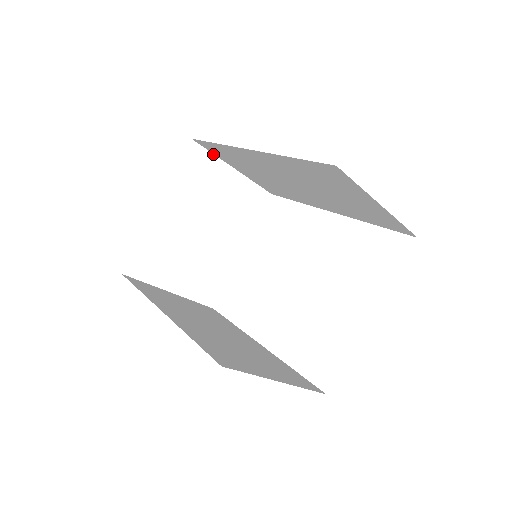
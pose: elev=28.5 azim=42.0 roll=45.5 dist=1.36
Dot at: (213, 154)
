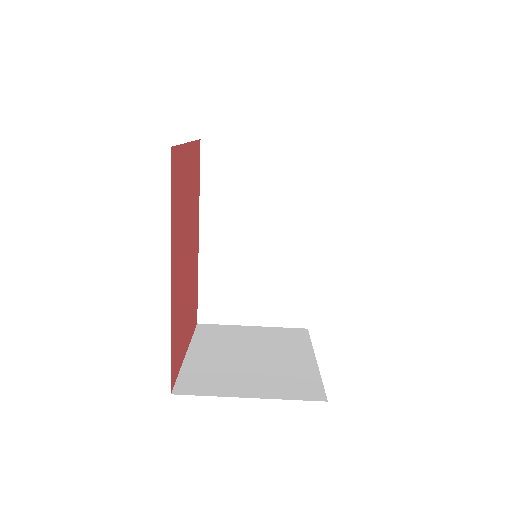
Dot at: (224, 325)
